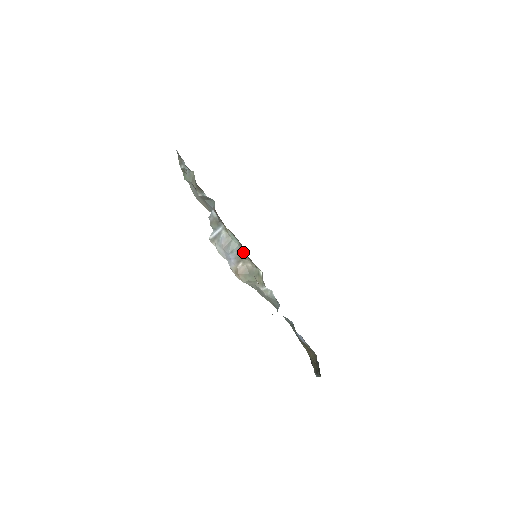
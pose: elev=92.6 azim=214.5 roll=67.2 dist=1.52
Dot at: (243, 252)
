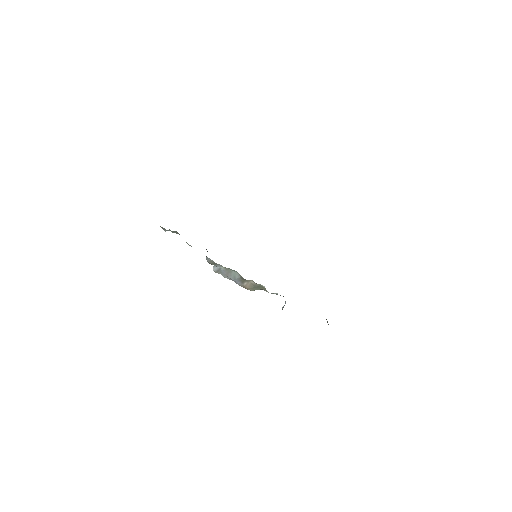
Dot at: (244, 279)
